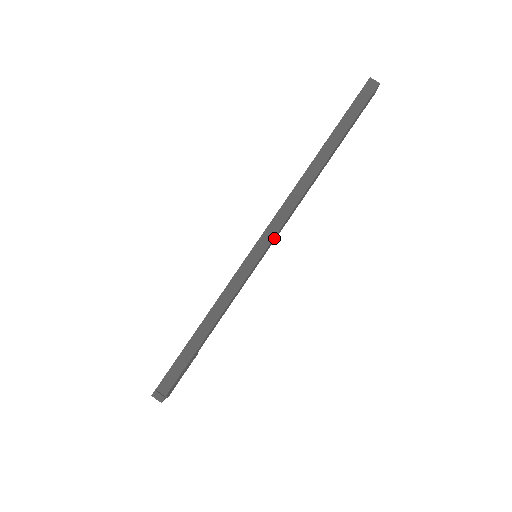
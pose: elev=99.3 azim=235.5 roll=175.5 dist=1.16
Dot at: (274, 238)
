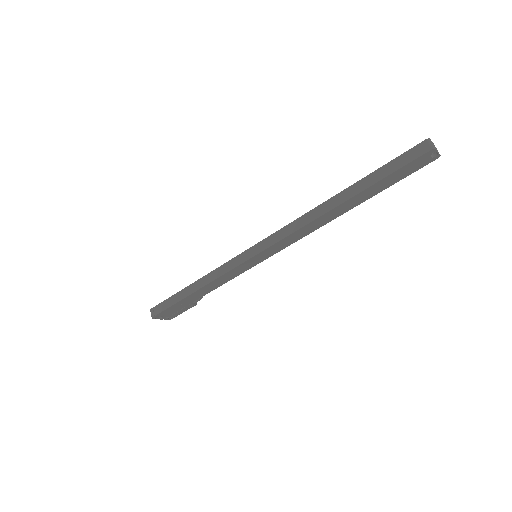
Dot at: (271, 249)
